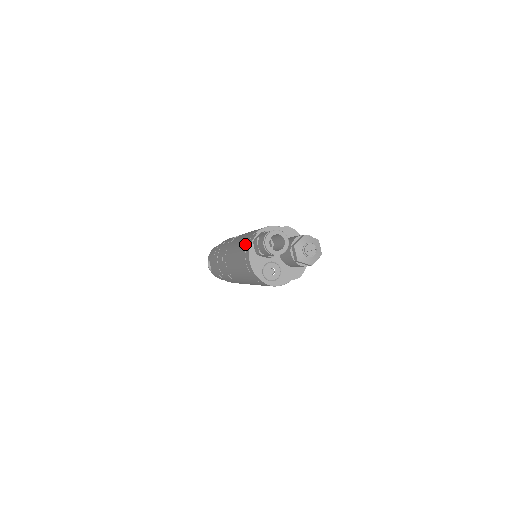
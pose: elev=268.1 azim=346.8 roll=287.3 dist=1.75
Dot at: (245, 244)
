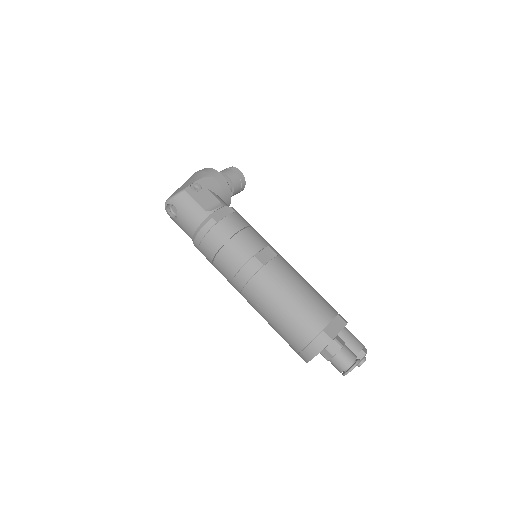
Dot at: (308, 334)
